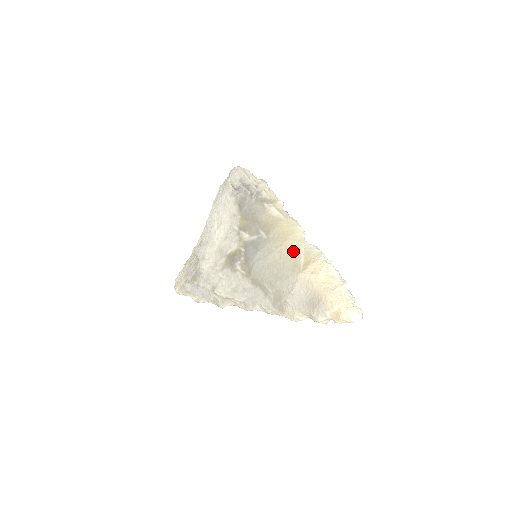
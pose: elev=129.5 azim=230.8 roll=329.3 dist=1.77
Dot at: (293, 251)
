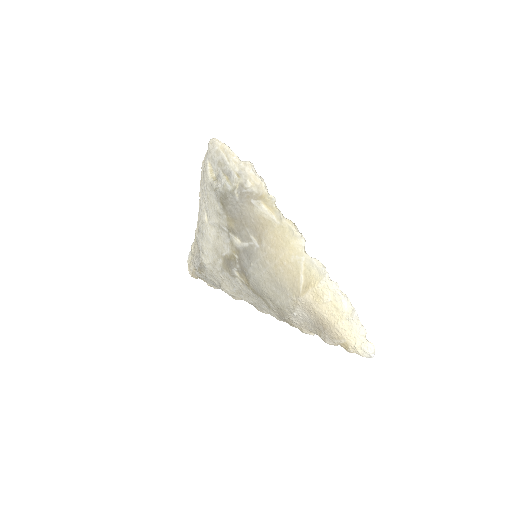
Dot at: (290, 267)
